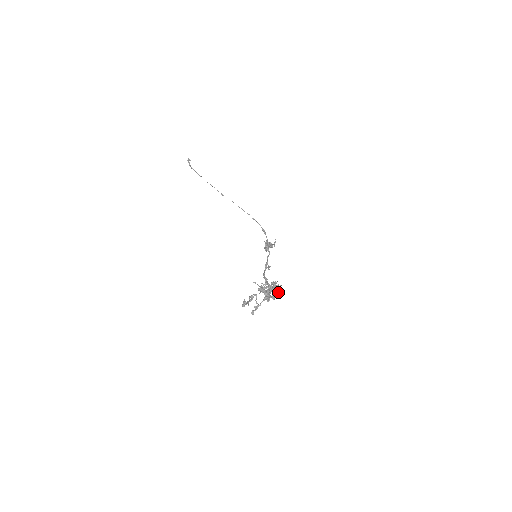
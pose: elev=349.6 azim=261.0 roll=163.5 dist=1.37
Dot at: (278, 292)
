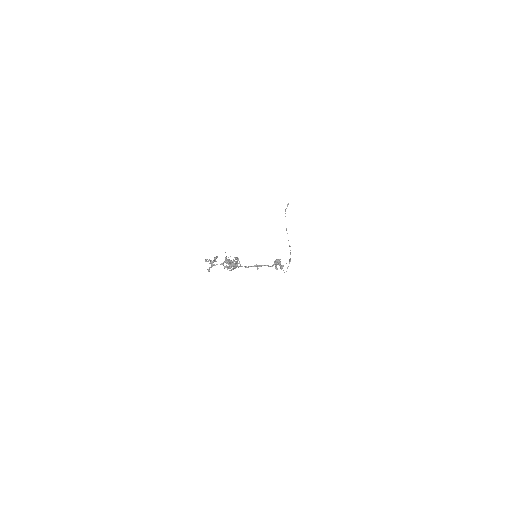
Dot at: (234, 265)
